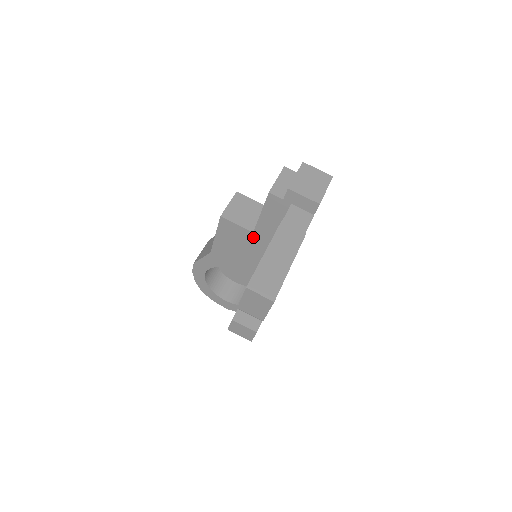
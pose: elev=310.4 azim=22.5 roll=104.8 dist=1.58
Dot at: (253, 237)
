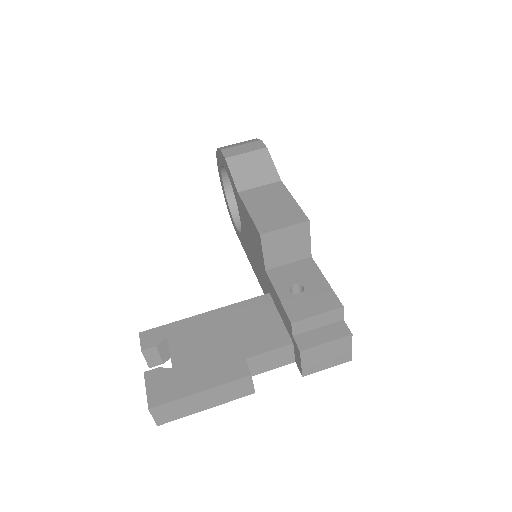
Dot at: (263, 267)
